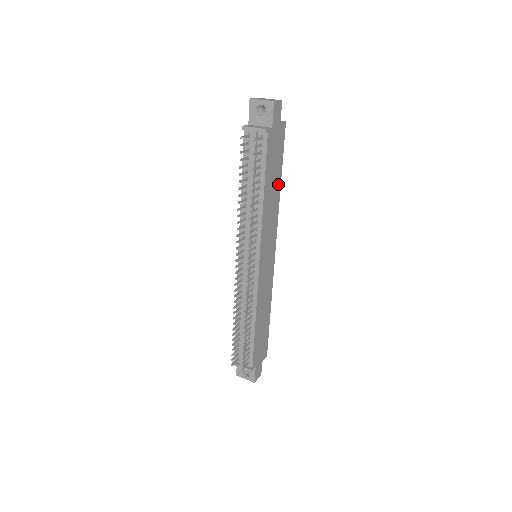
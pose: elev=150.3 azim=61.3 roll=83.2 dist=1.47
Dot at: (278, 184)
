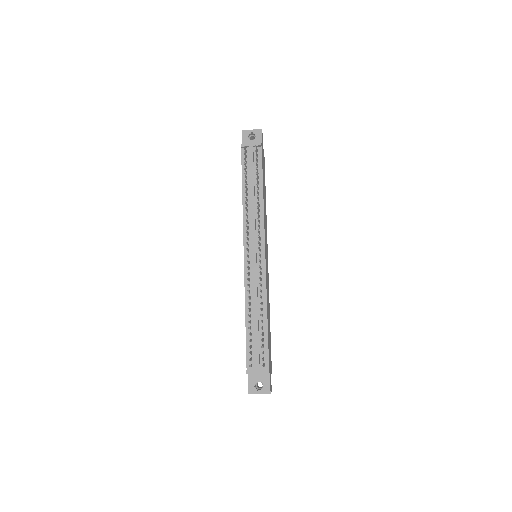
Dot at: (265, 197)
